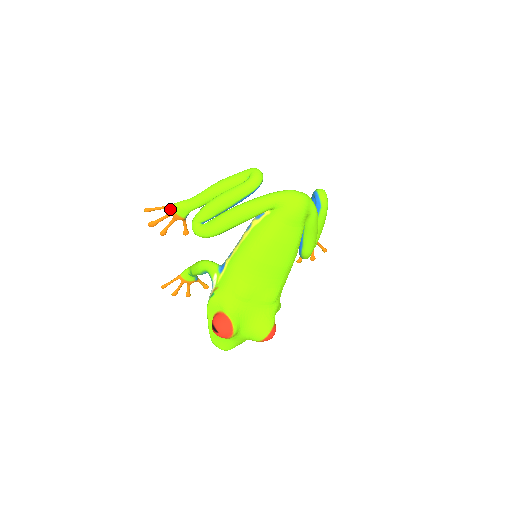
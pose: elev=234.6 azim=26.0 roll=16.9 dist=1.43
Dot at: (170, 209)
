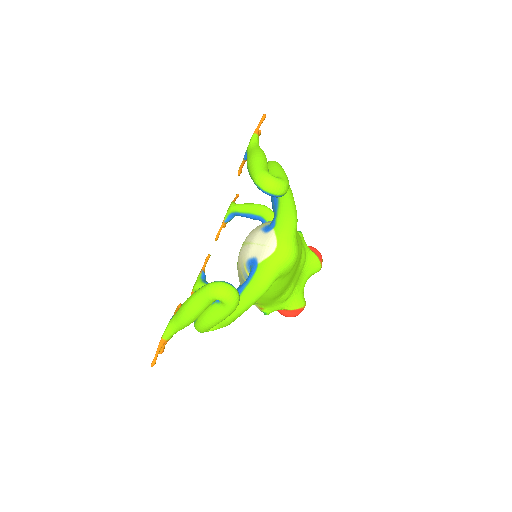
Dot at: occluded
